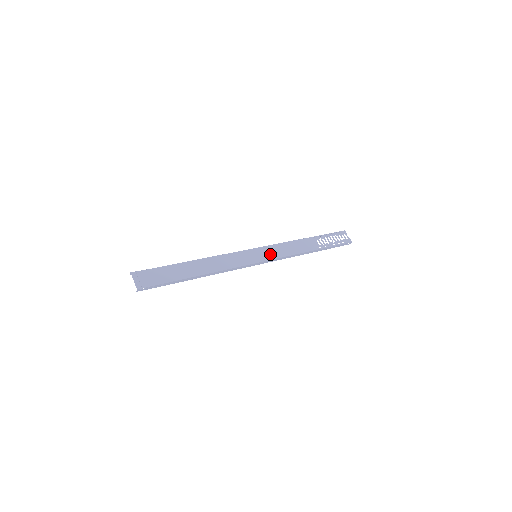
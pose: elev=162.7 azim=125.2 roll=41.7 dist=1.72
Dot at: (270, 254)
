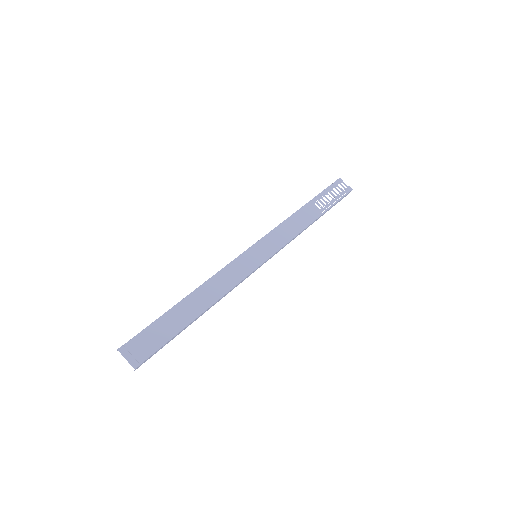
Dot at: (271, 246)
